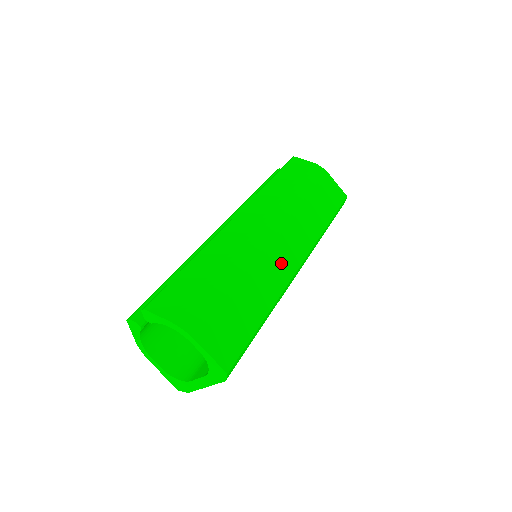
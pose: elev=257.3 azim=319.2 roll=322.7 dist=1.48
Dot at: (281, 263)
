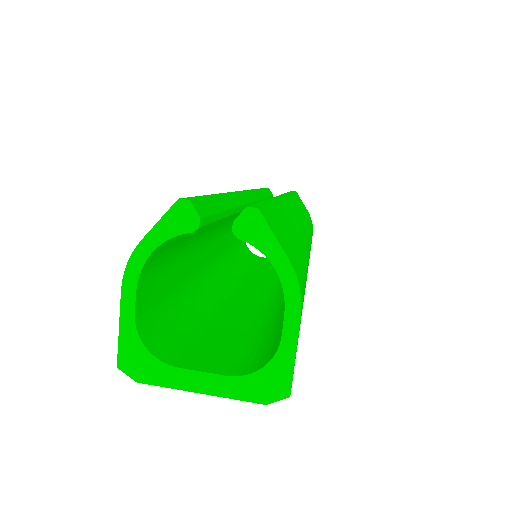
Dot at: occluded
